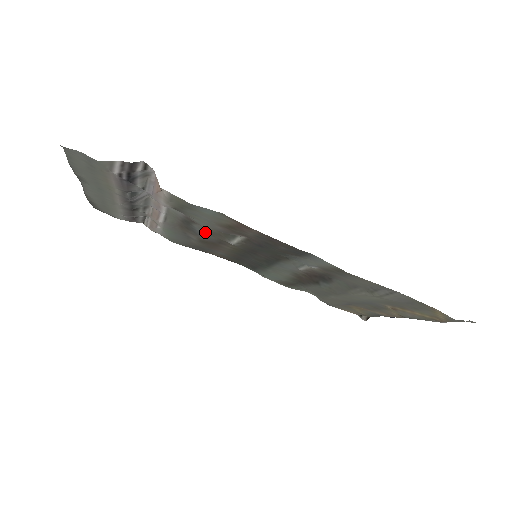
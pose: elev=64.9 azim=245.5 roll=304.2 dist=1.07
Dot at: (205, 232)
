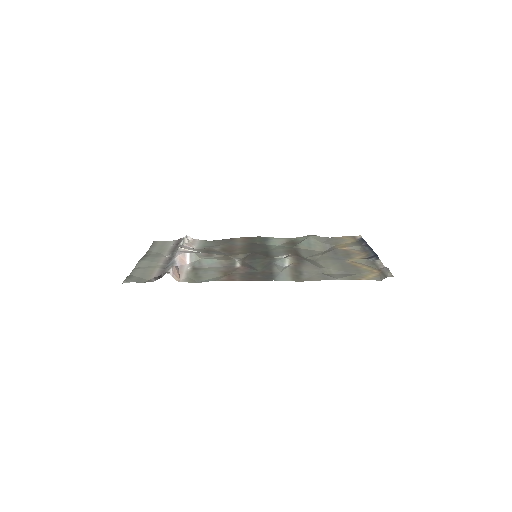
Dot at: (220, 254)
